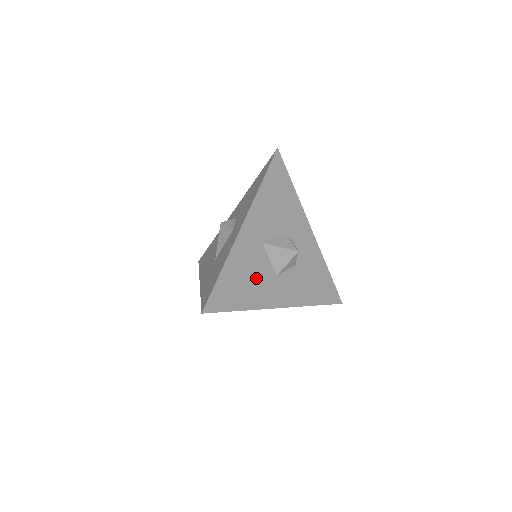
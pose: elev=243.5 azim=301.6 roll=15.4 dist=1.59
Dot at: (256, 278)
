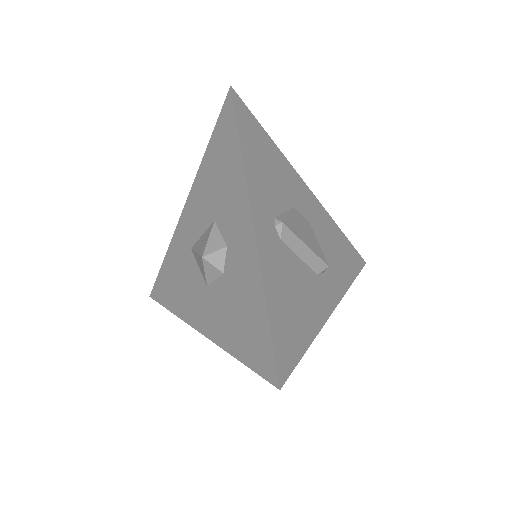
Dot at: occluded
